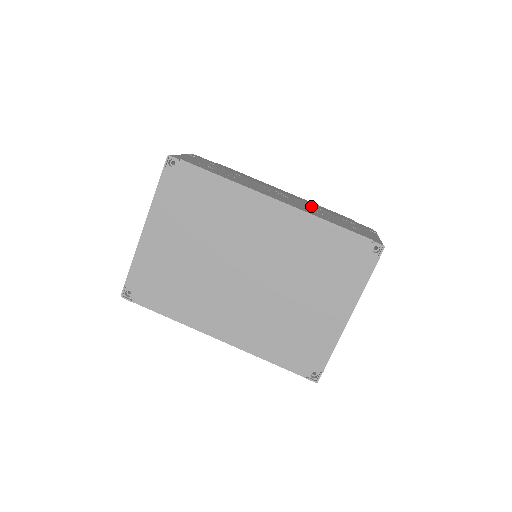
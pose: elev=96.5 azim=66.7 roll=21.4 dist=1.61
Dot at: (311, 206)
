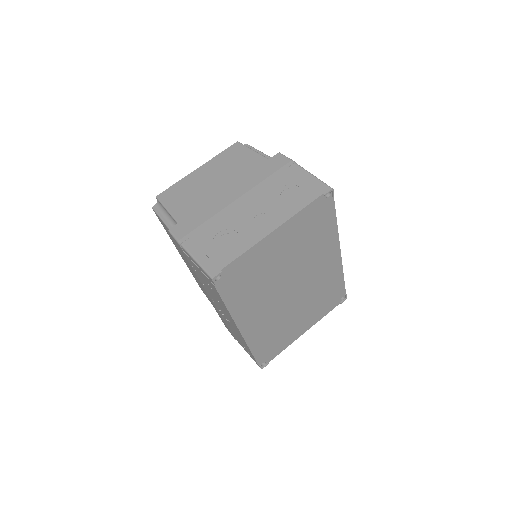
Dot at: occluded
